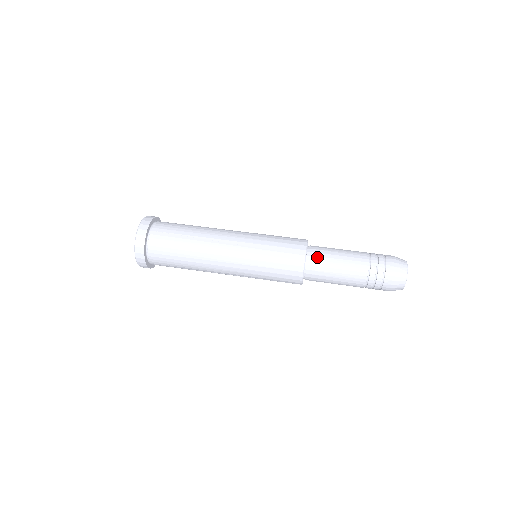
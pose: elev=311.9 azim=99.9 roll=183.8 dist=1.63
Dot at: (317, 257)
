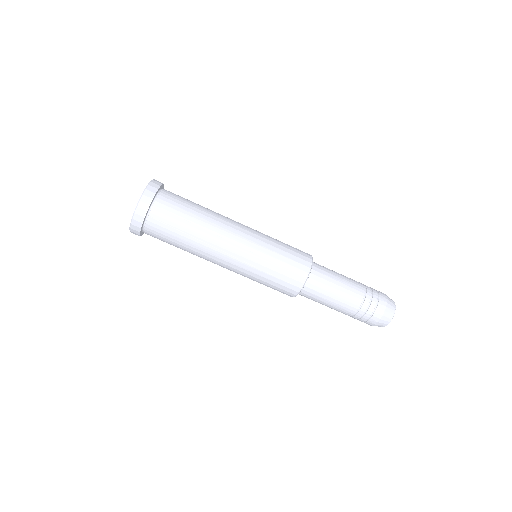
Dot at: (317, 281)
